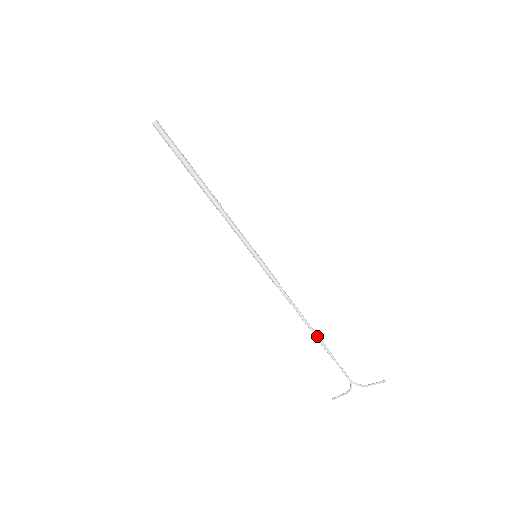
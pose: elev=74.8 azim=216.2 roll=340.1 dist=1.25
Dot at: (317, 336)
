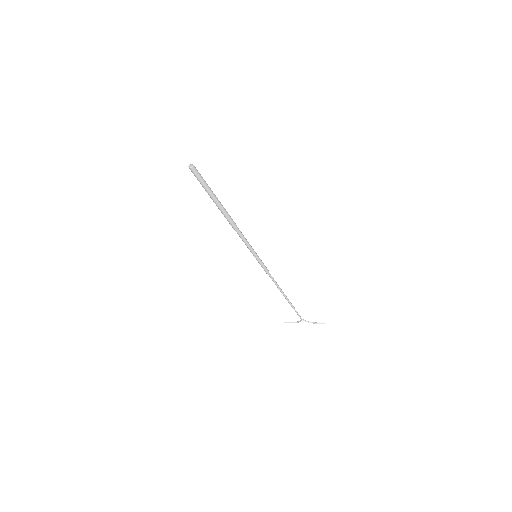
Dot at: (287, 299)
